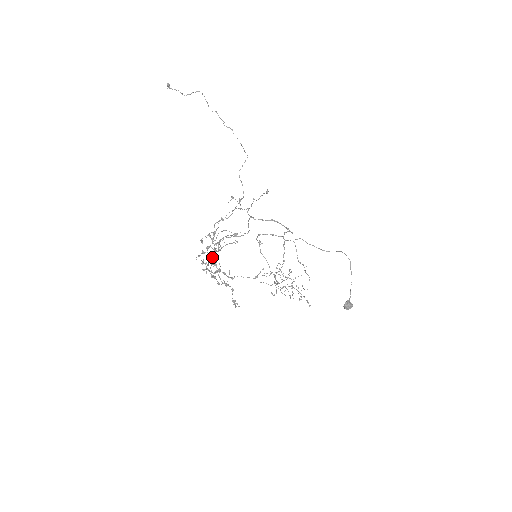
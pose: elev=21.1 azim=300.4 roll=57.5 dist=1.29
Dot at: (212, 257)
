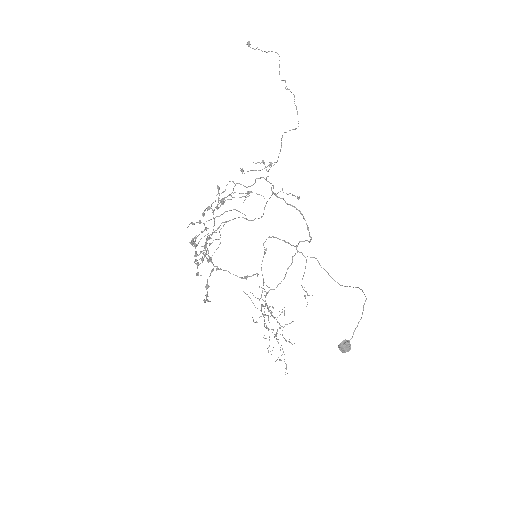
Dot at: occluded
